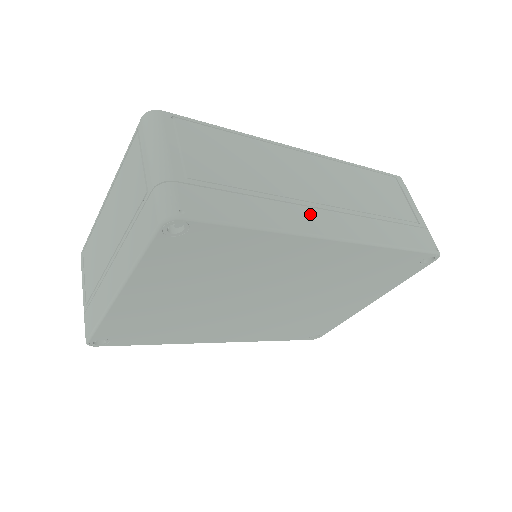
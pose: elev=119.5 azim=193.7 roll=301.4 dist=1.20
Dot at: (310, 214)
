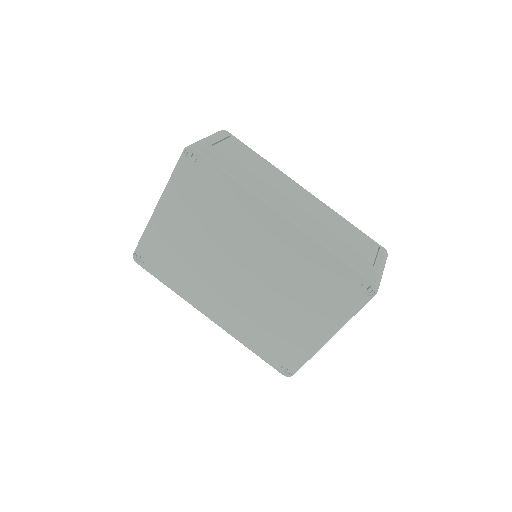
Dot at: (276, 199)
